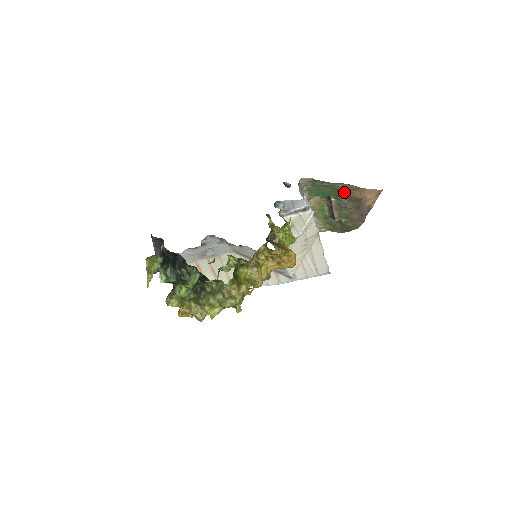
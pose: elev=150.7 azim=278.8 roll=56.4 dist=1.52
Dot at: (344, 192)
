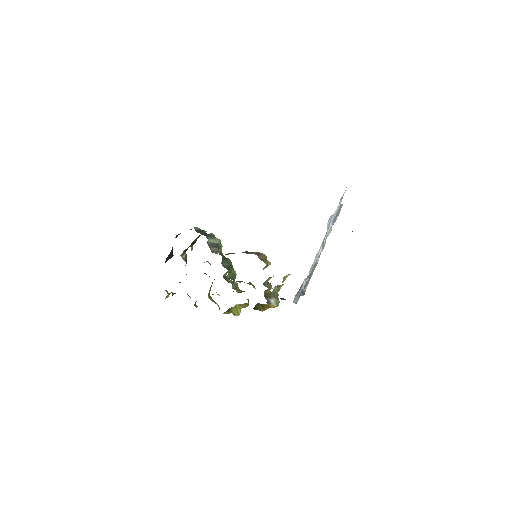
Dot at: occluded
